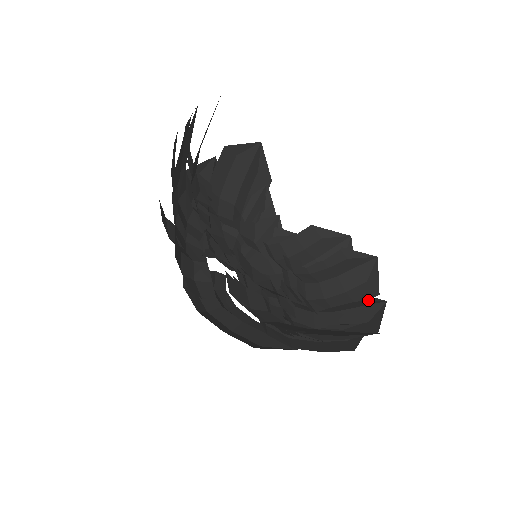
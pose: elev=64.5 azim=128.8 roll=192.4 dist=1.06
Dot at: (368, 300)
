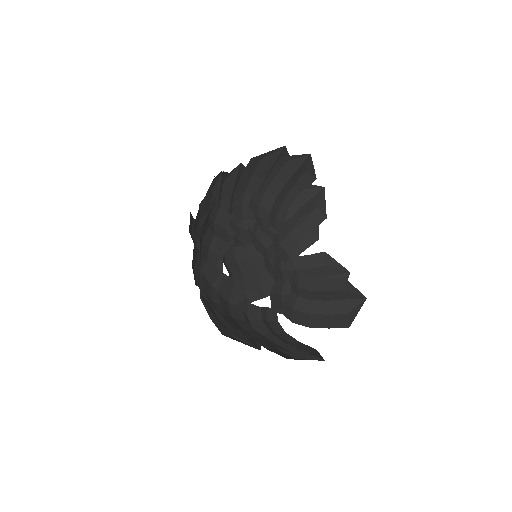
Dot at: (311, 188)
